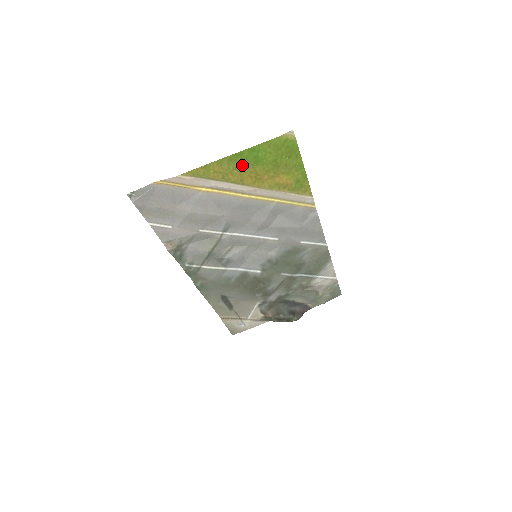
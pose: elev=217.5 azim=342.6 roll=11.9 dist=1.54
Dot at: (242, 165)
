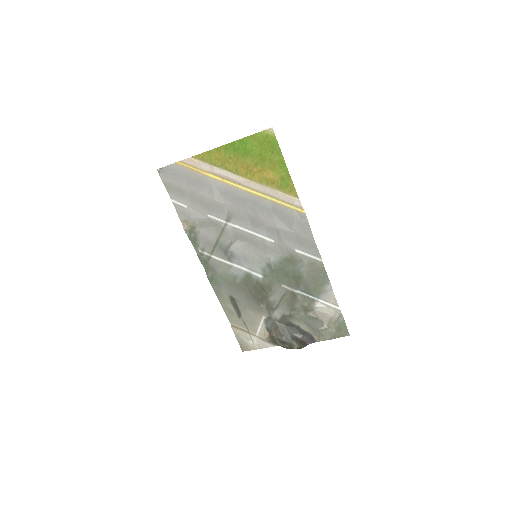
Dot at: (235, 155)
